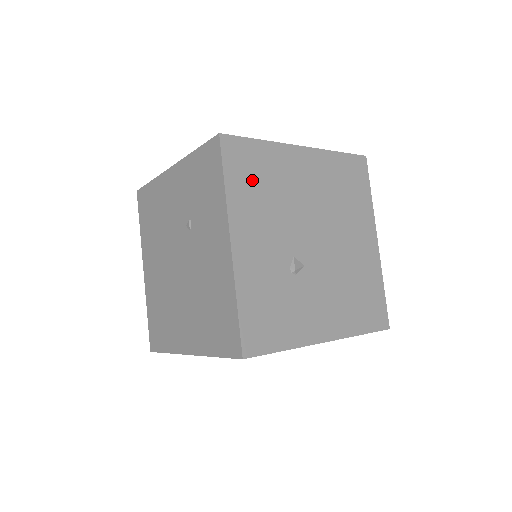
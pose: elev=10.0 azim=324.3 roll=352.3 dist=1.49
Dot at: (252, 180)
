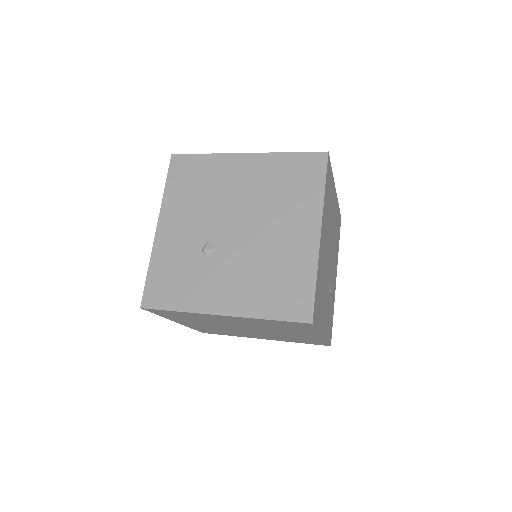
Dot at: (188, 183)
